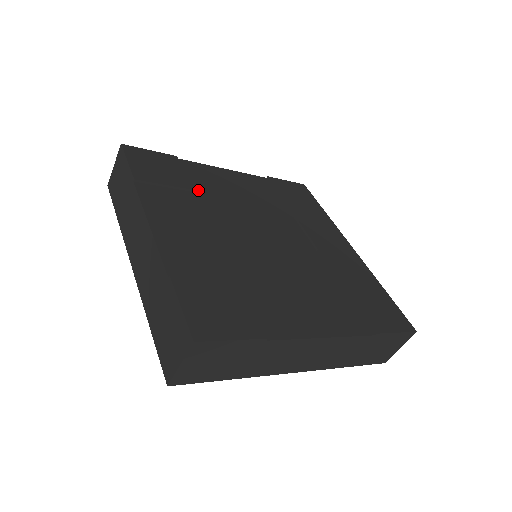
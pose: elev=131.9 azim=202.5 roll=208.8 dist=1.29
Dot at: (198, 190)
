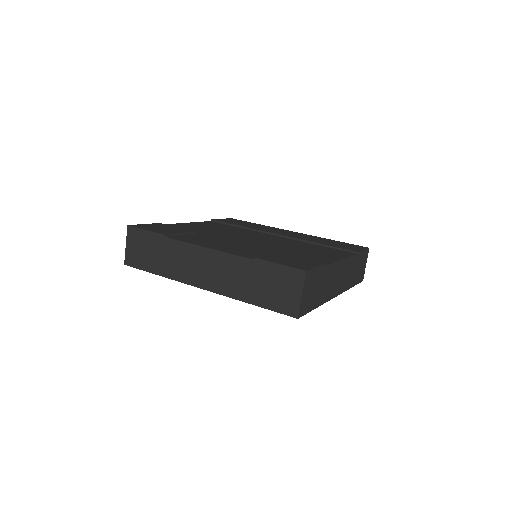
Dot at: (196, 232)
